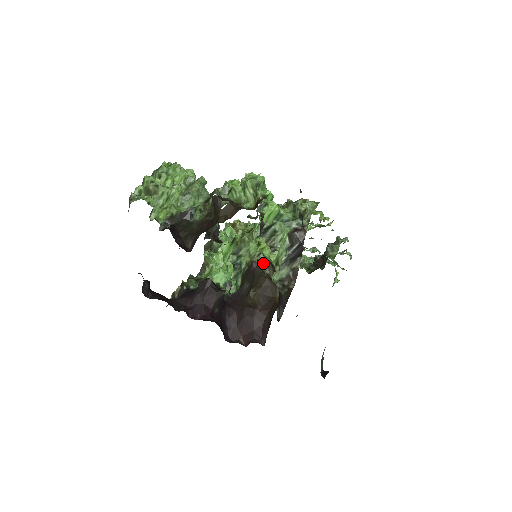
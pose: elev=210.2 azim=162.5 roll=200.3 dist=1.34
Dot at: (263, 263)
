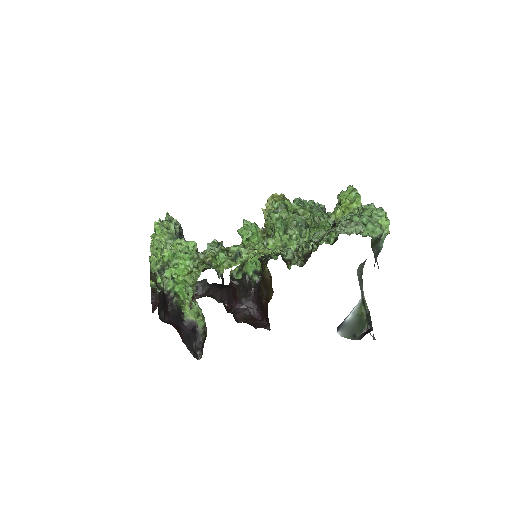
Dot at: (263, 261)
